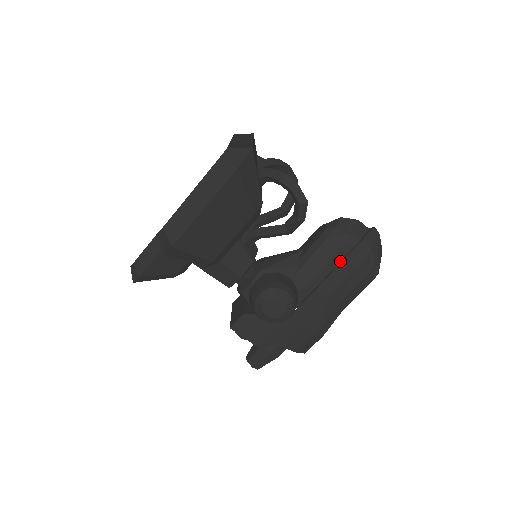
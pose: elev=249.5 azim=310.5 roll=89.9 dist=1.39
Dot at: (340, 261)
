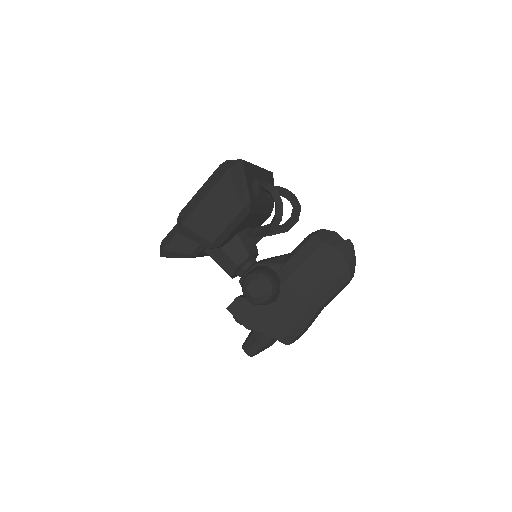
Dot at: (316, 261)
